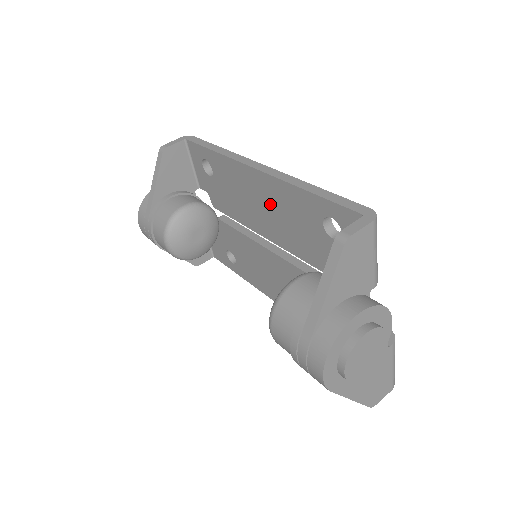
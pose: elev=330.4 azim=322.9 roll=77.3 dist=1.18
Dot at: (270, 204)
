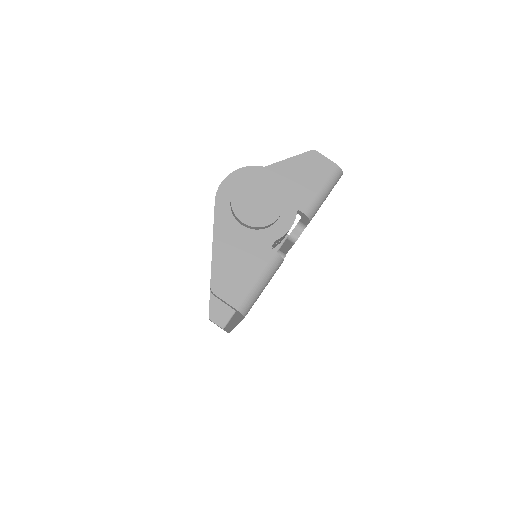
Dot at: occluded
